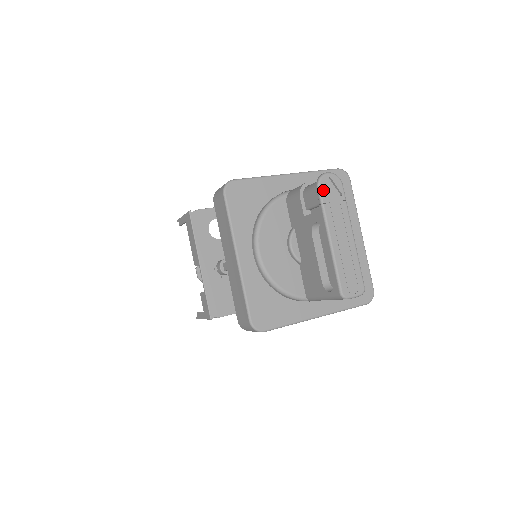
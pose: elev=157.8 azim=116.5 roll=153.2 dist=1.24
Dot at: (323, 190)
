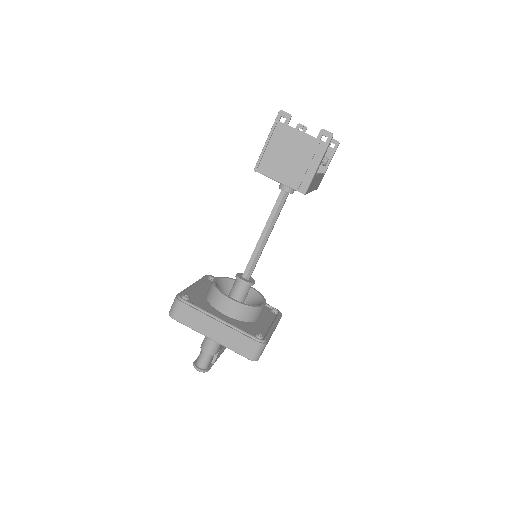
Dot at: occluded
